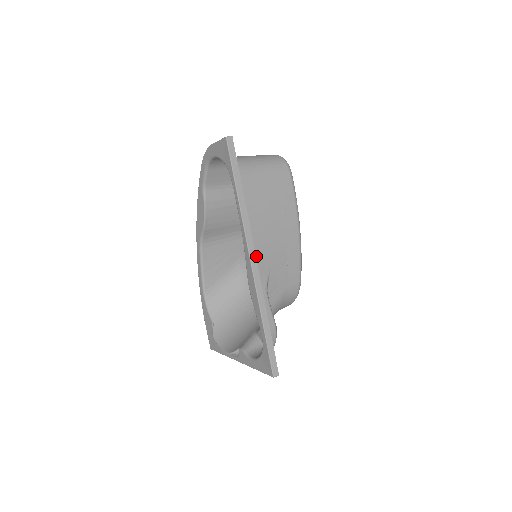
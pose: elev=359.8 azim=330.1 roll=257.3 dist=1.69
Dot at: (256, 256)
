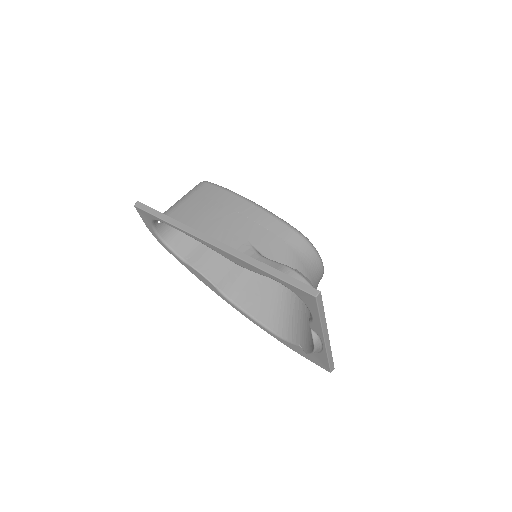
Dot at: (224, 242)
